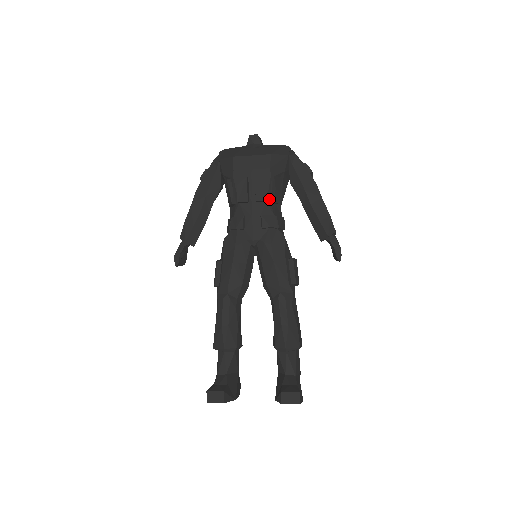
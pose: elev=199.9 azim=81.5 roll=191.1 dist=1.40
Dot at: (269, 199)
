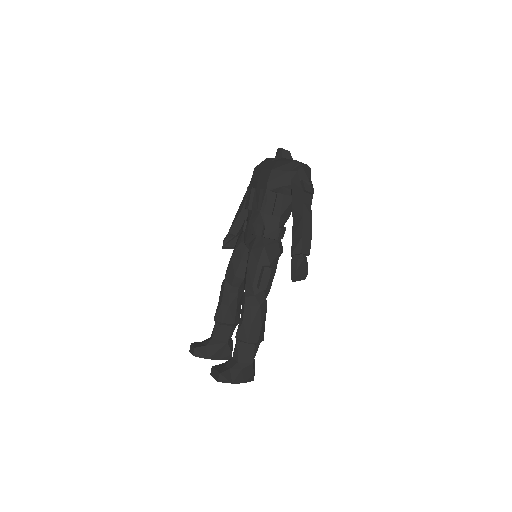
Dot at: (263, 210)
